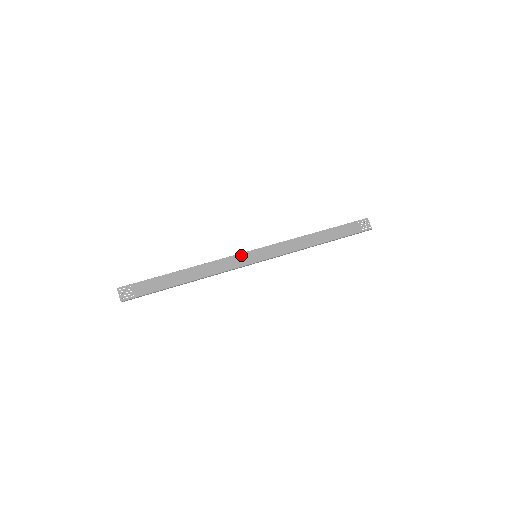
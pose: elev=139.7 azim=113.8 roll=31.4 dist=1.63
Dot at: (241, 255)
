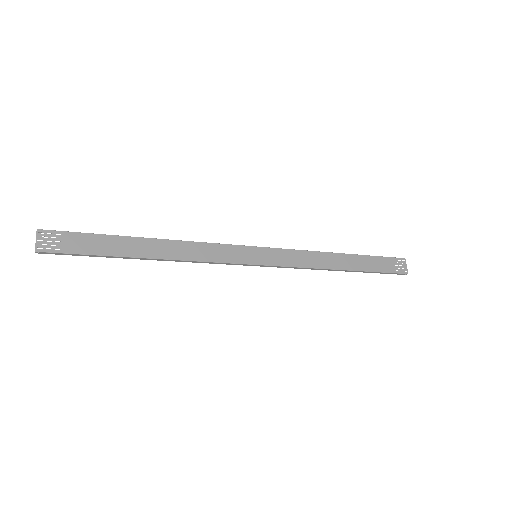
Dot at: (236, 247)
